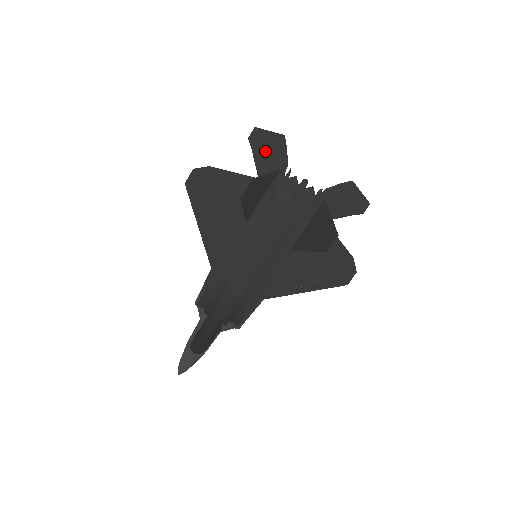
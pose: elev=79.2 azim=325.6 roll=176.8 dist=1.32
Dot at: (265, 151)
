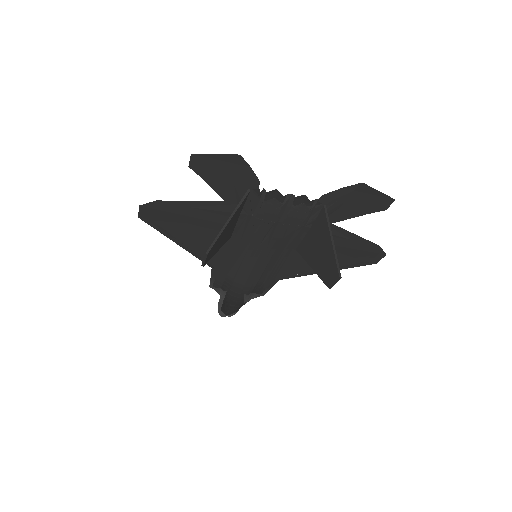
Dot at: (220, 175)
